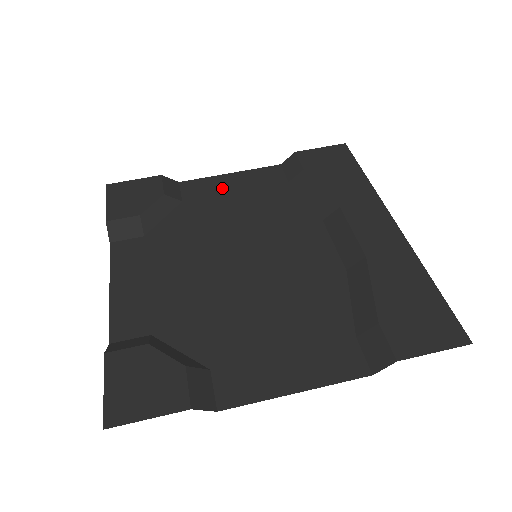
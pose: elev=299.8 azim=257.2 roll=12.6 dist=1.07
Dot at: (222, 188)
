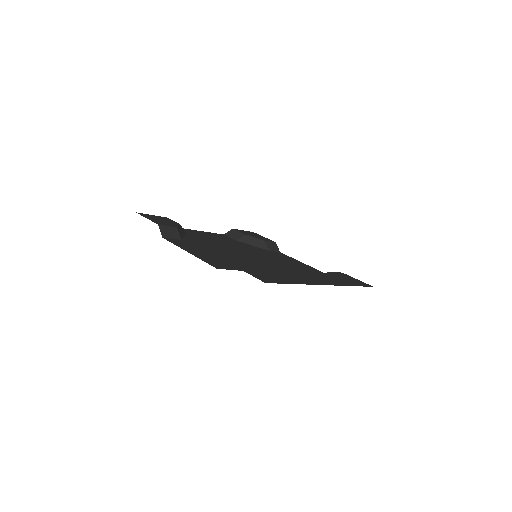
Dot at: (291, 260)
